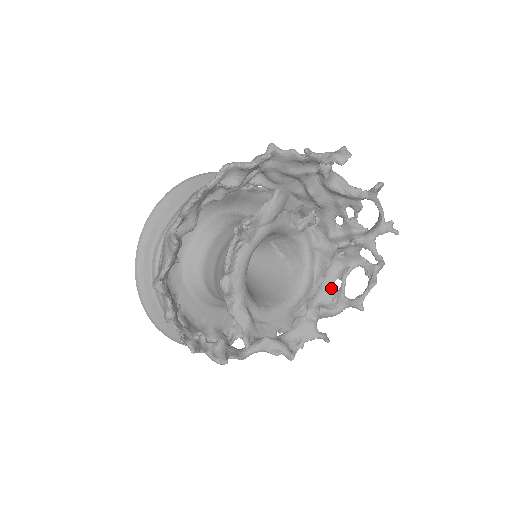
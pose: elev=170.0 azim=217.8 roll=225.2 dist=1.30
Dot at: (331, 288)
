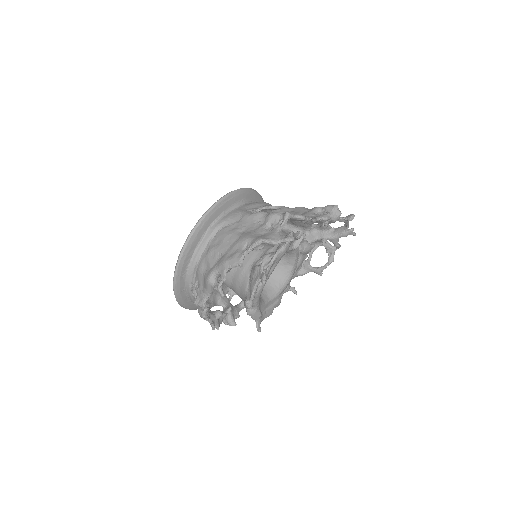
Dot at: occluded
